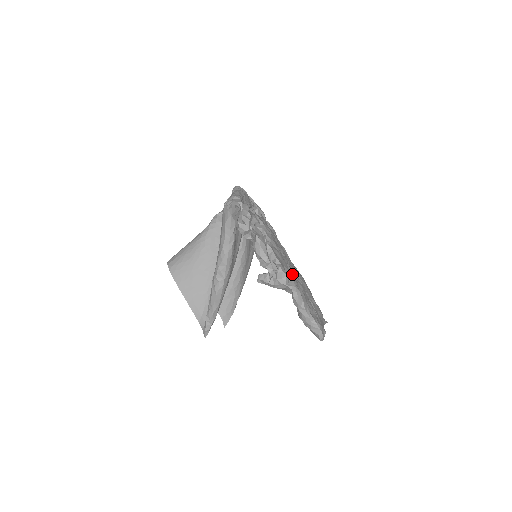
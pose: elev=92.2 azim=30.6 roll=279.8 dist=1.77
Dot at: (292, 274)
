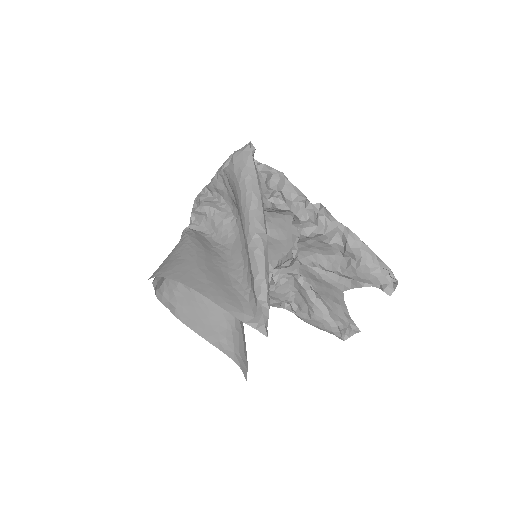
Dot at: occluded
